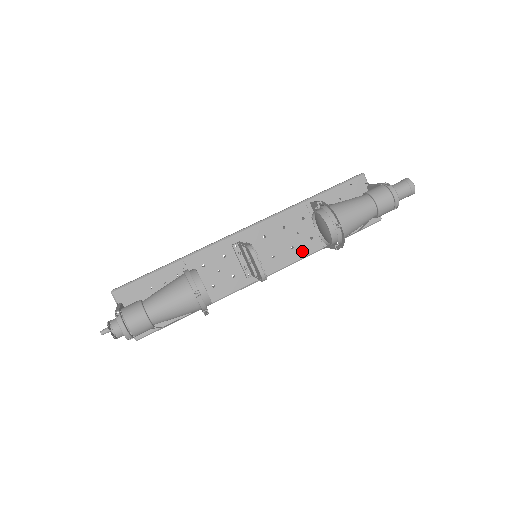
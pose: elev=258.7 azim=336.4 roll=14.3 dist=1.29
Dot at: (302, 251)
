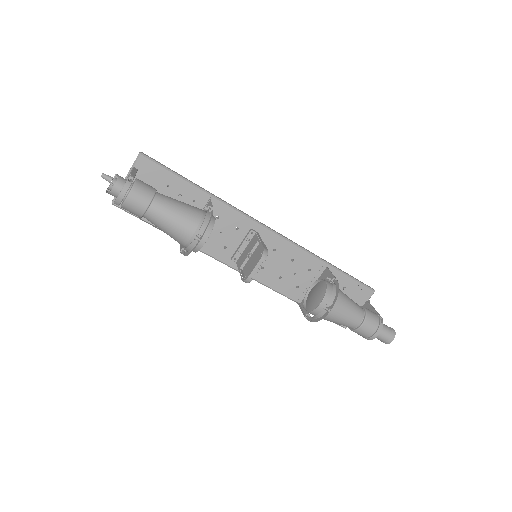
Dot at: (282, 287)
